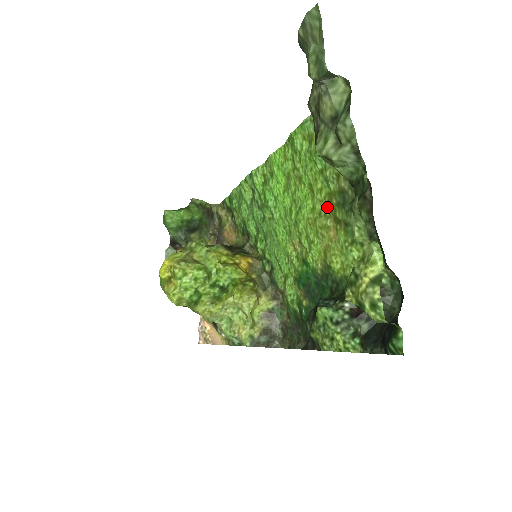
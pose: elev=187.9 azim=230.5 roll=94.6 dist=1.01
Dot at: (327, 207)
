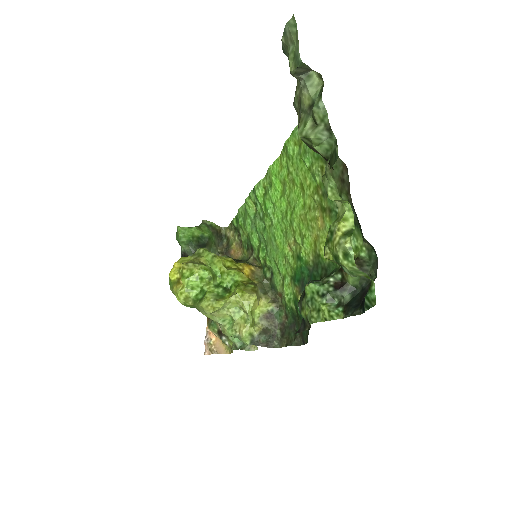
Dot at: (315, 199)
